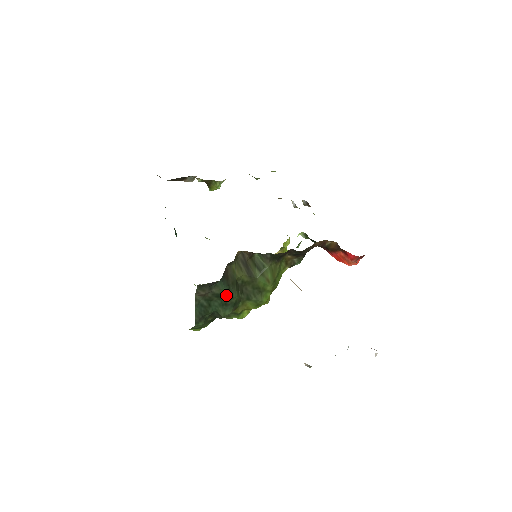
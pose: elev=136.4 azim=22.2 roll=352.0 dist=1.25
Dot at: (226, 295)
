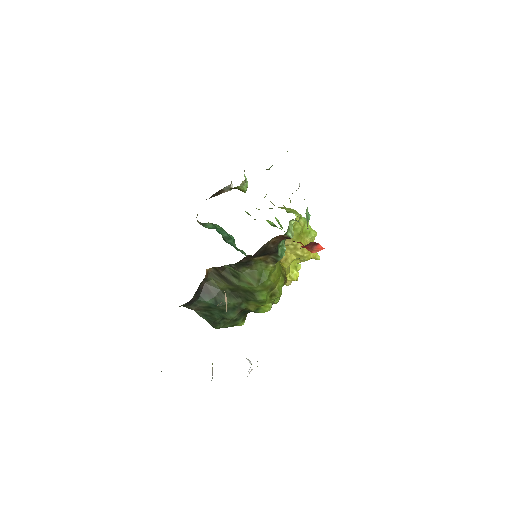
Dot at: (215, 305)
